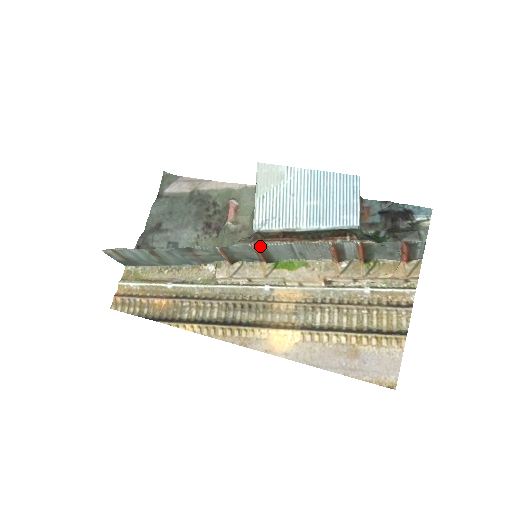
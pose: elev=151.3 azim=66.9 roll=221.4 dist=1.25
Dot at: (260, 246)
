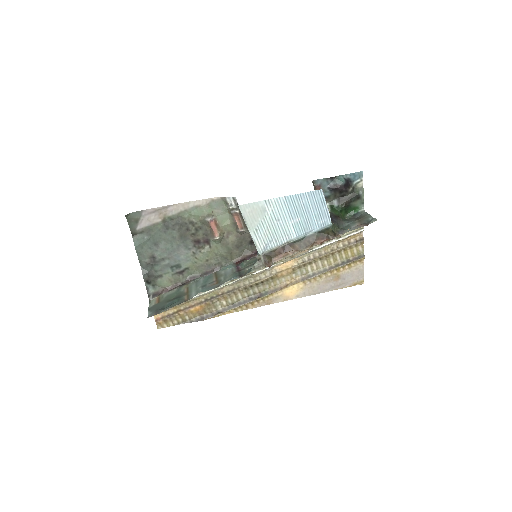
Dot at: (271, 265)
